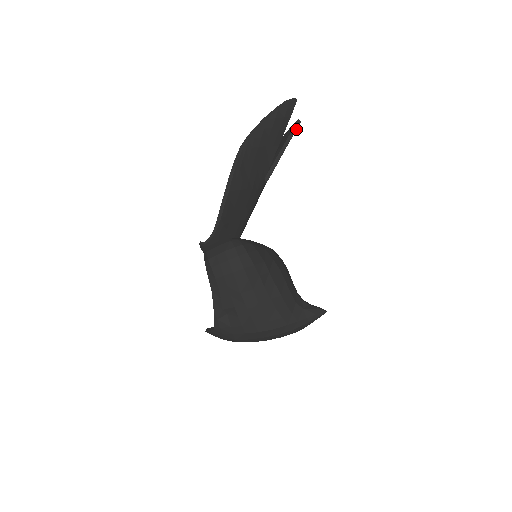
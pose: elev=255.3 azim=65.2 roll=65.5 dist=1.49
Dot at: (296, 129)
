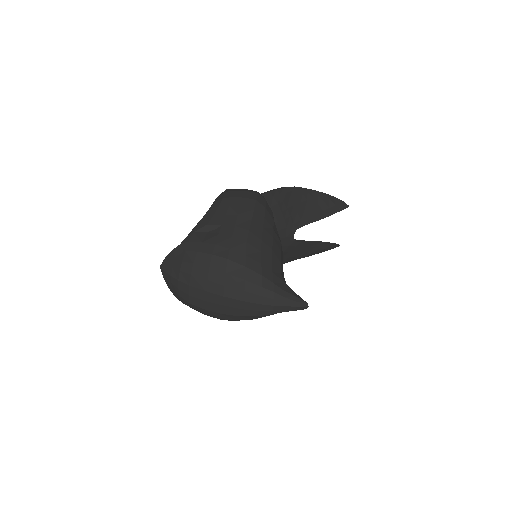
Dot at: (334, 244)
